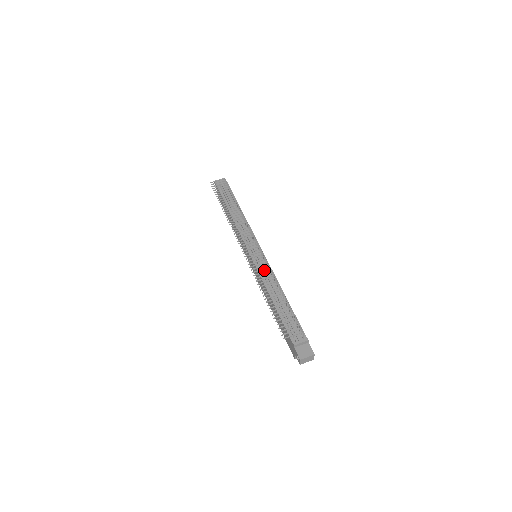
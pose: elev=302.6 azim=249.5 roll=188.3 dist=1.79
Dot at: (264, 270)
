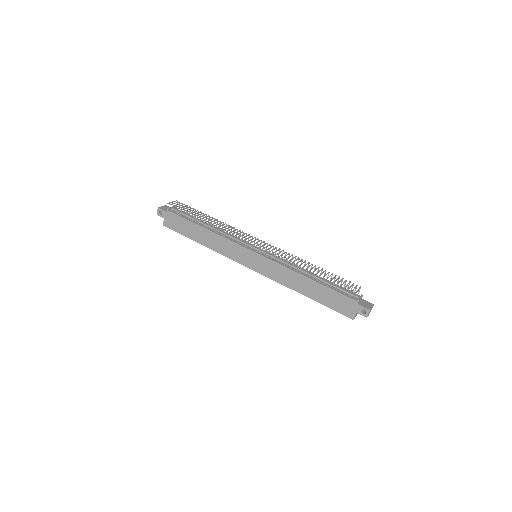
Dot at: (281, 260)
